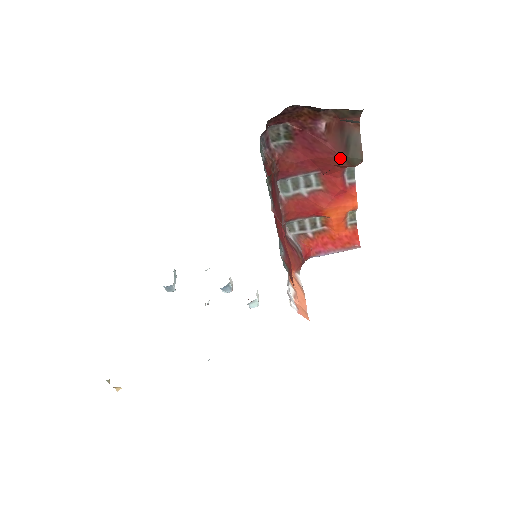
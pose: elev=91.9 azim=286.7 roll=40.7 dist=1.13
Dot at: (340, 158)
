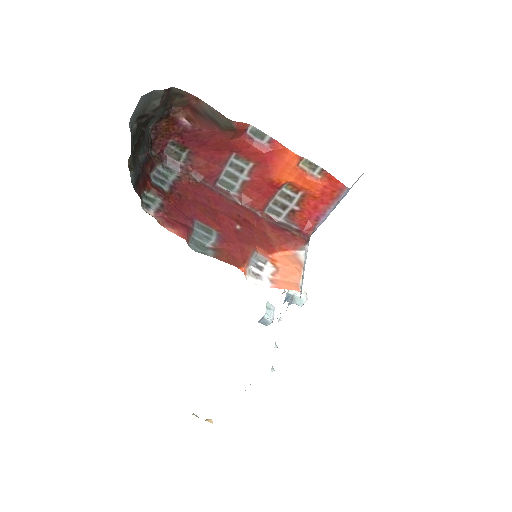
Dot at: (222, 132)
